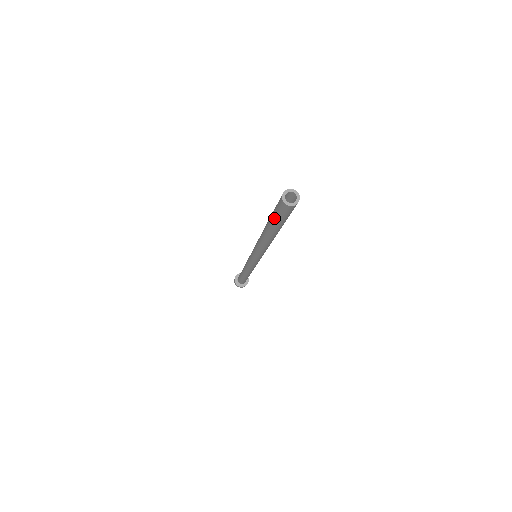
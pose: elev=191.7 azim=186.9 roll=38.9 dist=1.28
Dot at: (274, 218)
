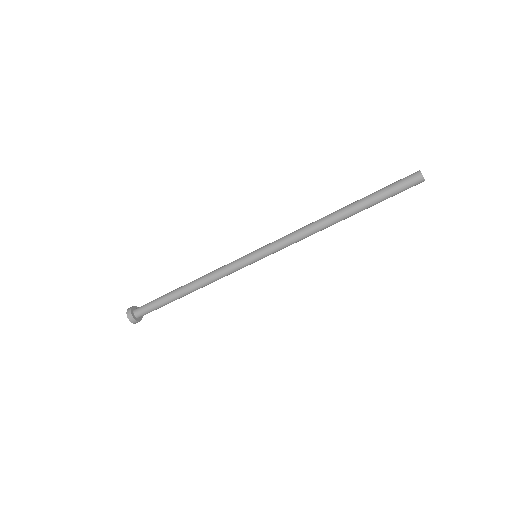
Dot at: (386, 193)
